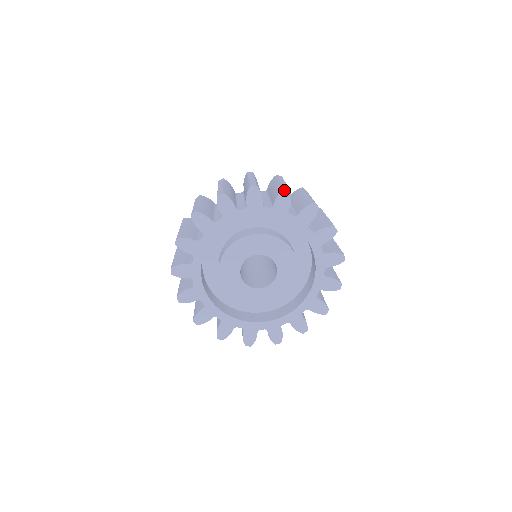
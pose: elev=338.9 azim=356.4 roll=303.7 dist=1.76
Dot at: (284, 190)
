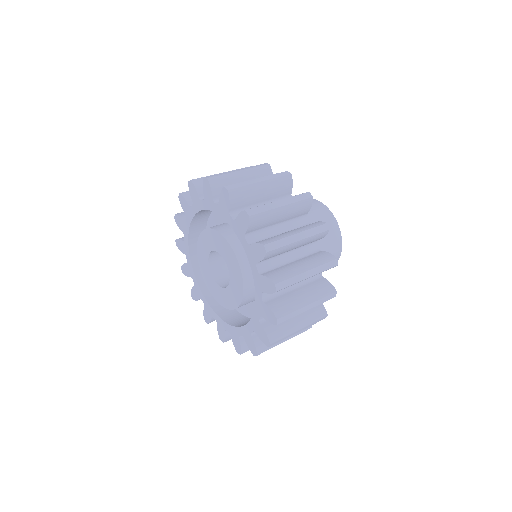
Dot at: (263, 246)
